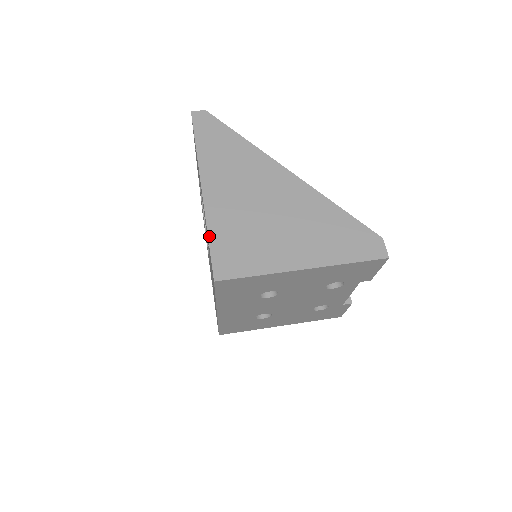
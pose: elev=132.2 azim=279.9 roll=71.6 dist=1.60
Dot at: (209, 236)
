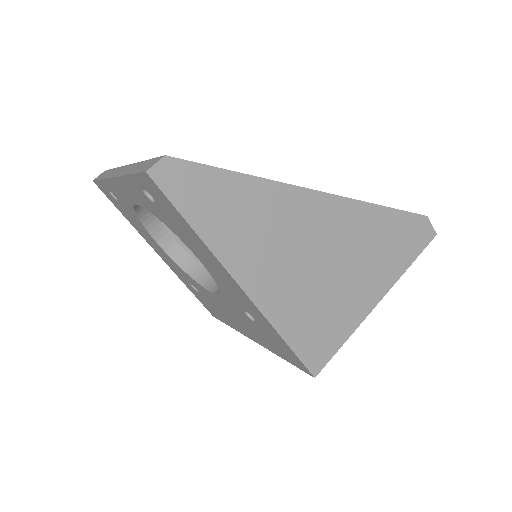
Dot at: (284, 338)
